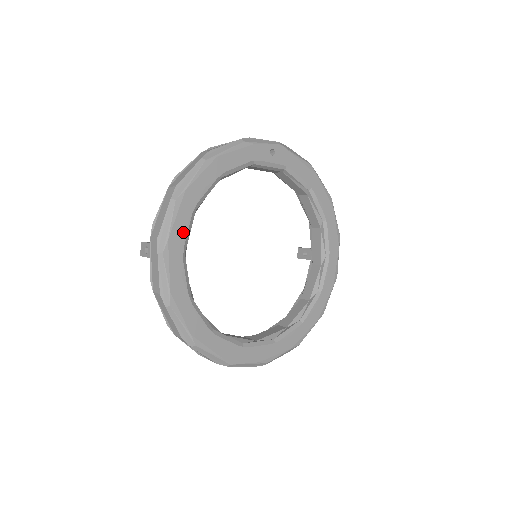
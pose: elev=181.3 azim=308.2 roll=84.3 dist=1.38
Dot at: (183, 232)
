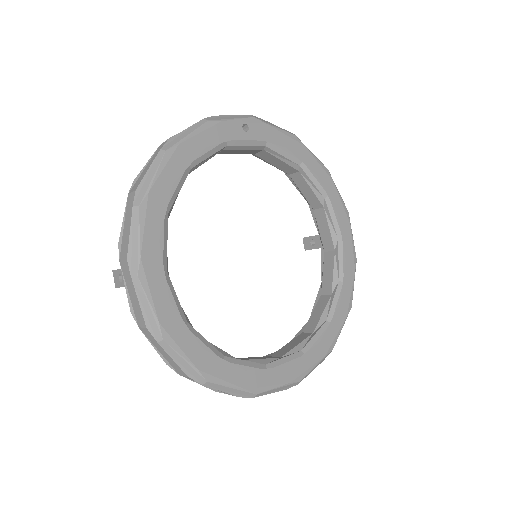
Dot at: (158, 244)
